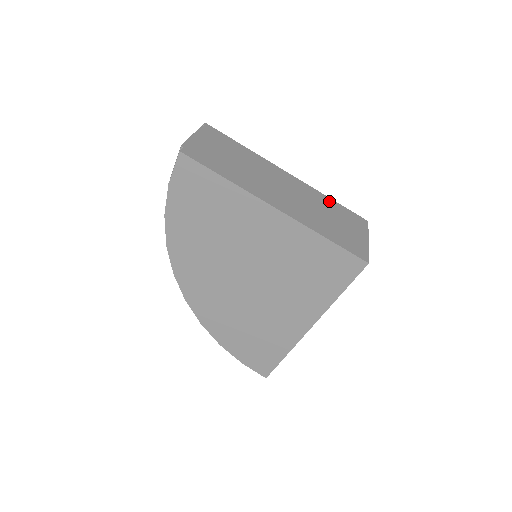
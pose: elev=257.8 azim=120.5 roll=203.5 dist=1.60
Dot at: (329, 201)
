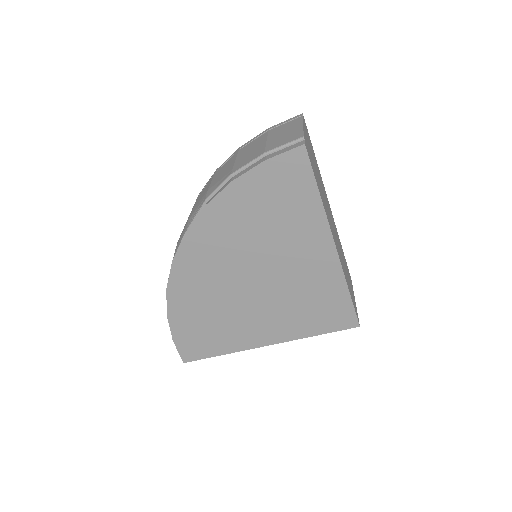
Dot at: occluded
